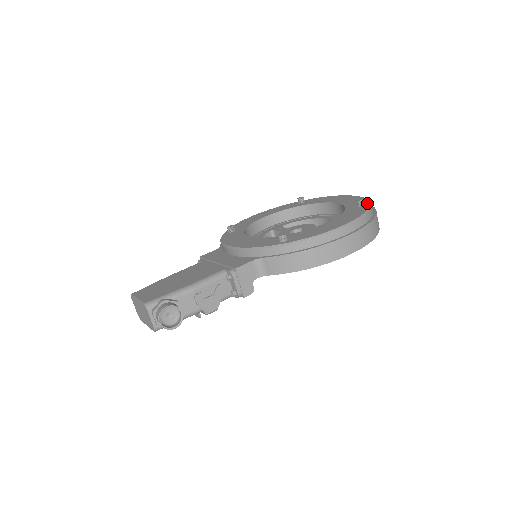
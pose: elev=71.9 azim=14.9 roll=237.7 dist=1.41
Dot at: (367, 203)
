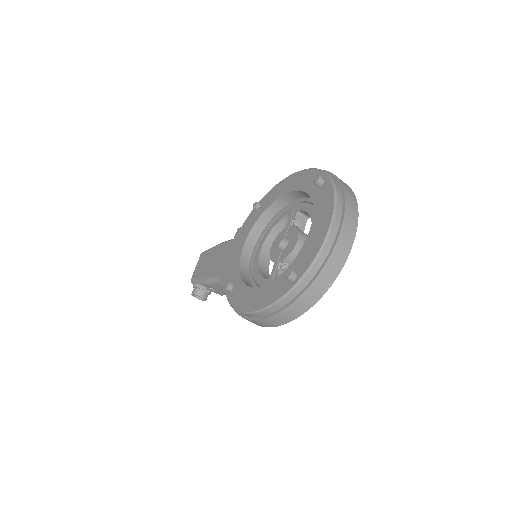
Dot at: (296, 279)
